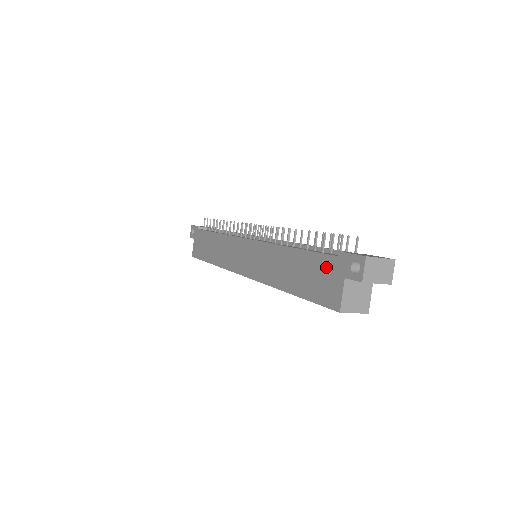
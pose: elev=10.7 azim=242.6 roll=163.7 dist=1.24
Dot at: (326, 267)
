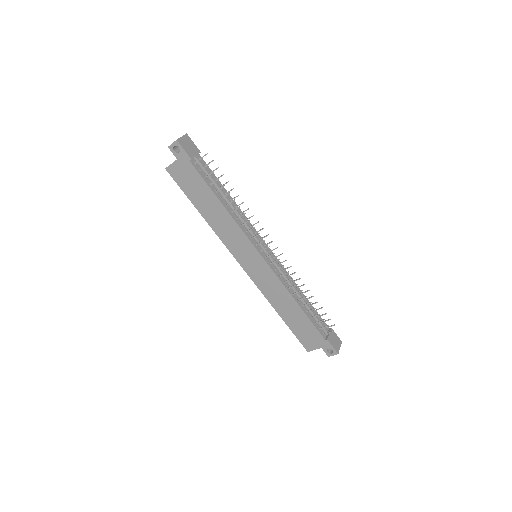
Dot at: (315, 336)
